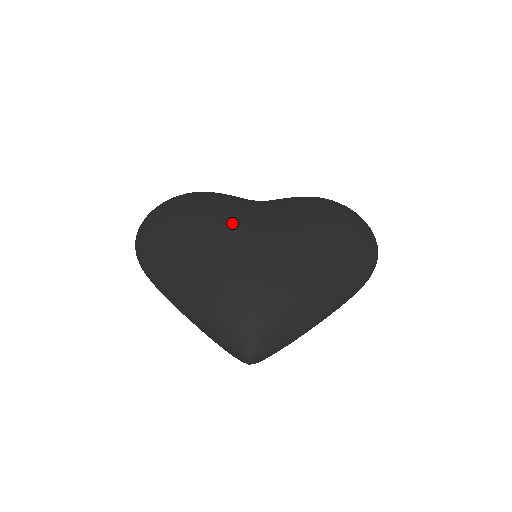
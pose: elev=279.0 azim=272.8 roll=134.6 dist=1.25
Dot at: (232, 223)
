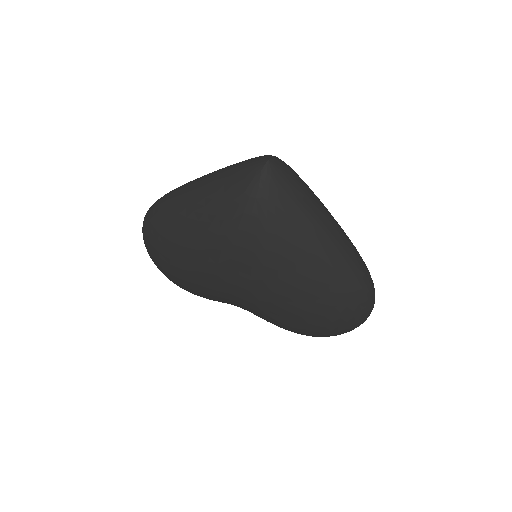
Dot at: occluded
